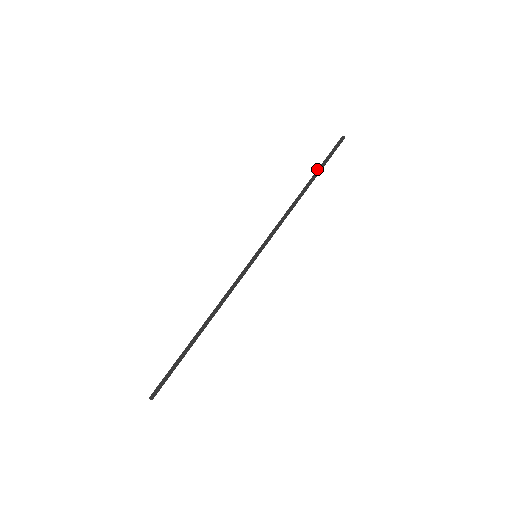
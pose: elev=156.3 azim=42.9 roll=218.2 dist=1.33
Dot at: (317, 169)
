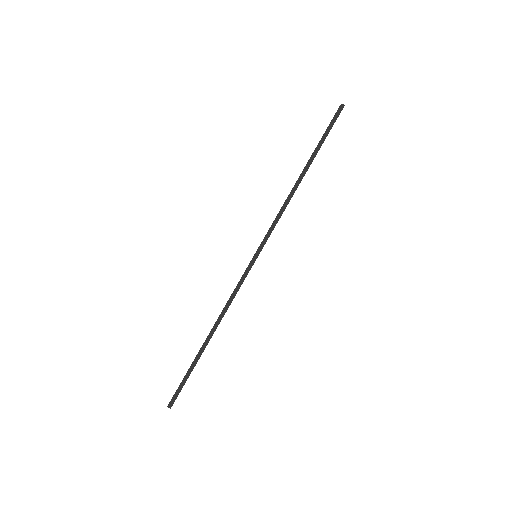
Dot at: occluded
